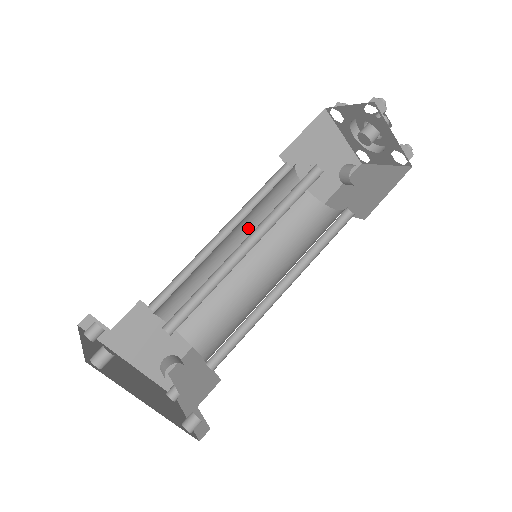
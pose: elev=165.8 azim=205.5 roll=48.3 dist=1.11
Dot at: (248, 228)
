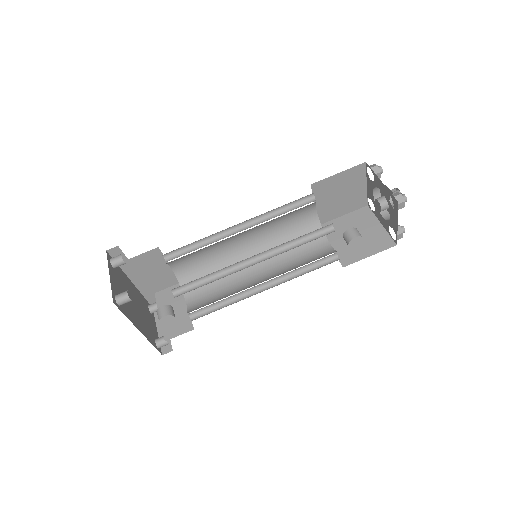
Dot at: (260, 227)
